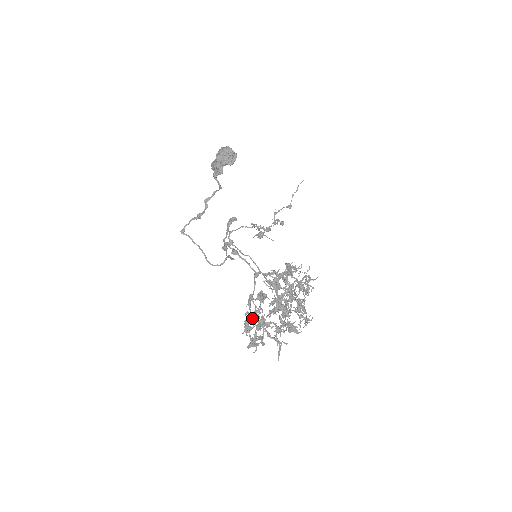
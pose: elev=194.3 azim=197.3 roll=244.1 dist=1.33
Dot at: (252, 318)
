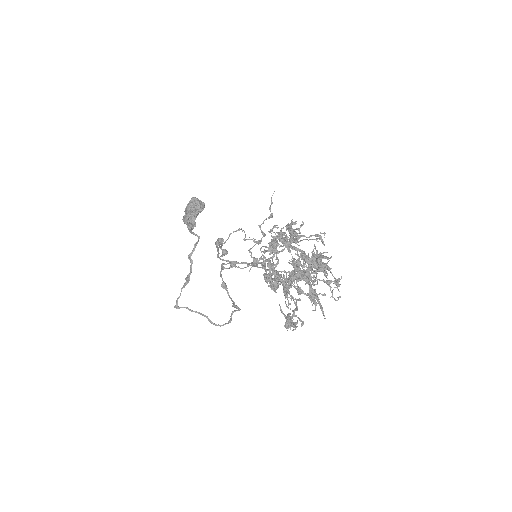
Dot at: (273, 268)
